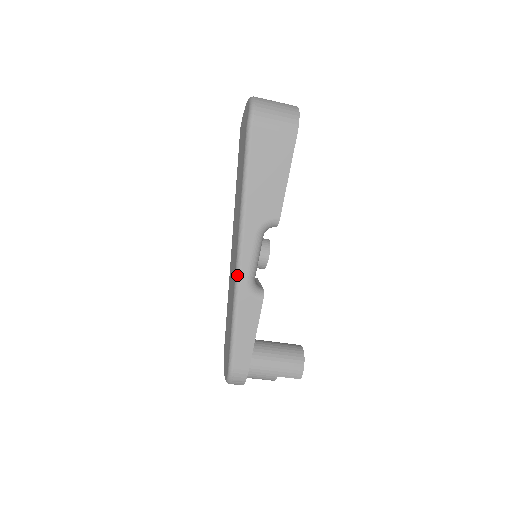
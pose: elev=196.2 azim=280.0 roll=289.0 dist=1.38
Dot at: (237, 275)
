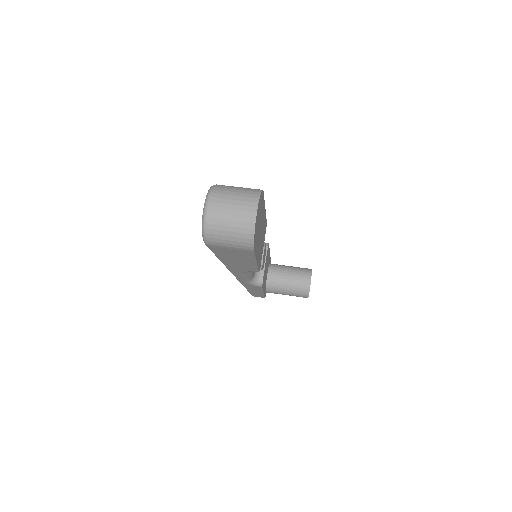
Dot at: (237, 279)
